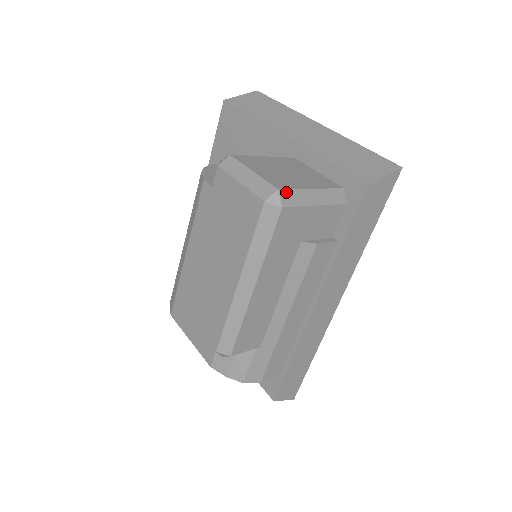
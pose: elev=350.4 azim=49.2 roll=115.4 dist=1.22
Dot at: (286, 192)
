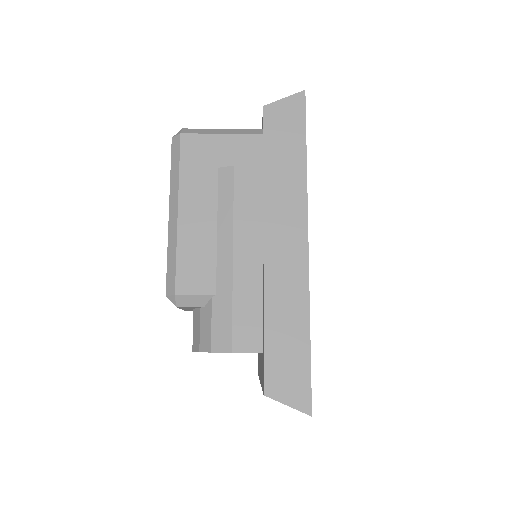
Dot at: (190, 129)
